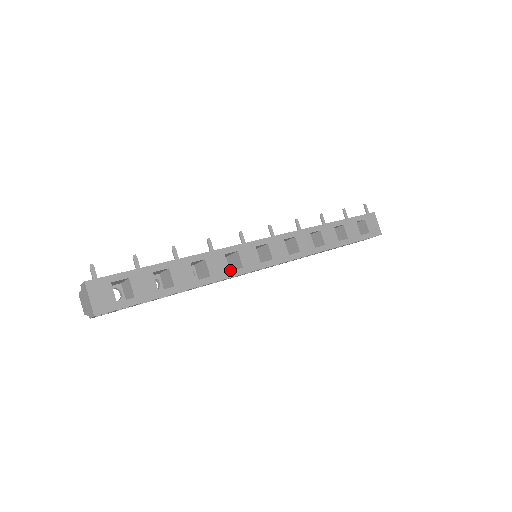
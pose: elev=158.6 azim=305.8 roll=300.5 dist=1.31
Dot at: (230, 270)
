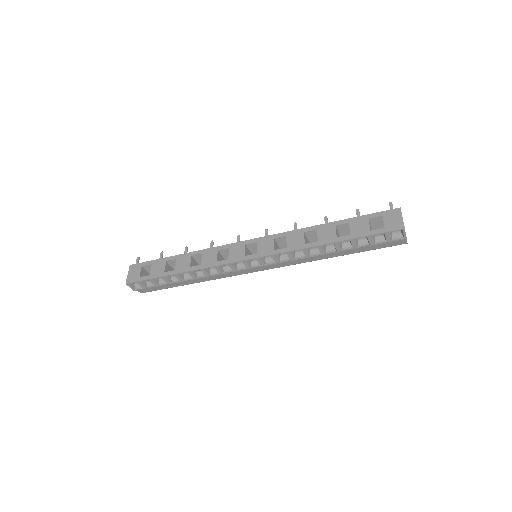
Dot at: occluded
